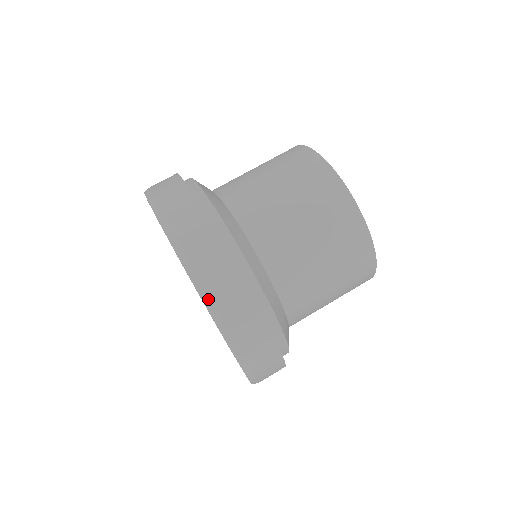
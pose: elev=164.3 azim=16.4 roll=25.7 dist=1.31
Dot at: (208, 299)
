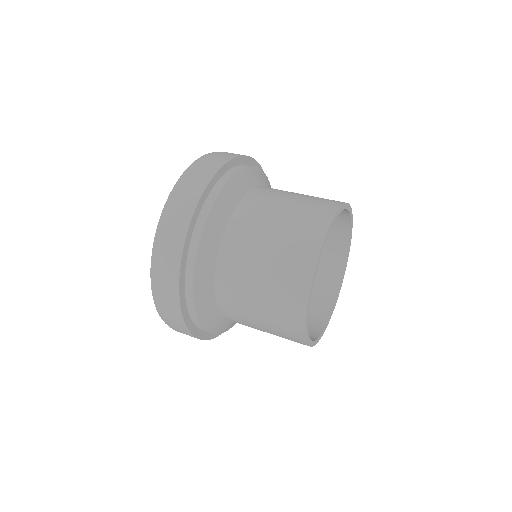
Dot at: (160, 225)
